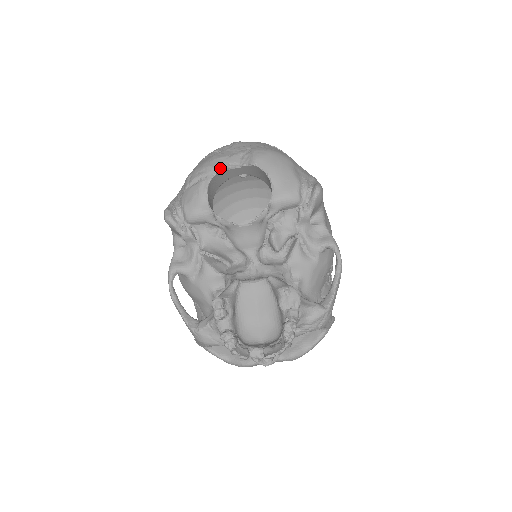
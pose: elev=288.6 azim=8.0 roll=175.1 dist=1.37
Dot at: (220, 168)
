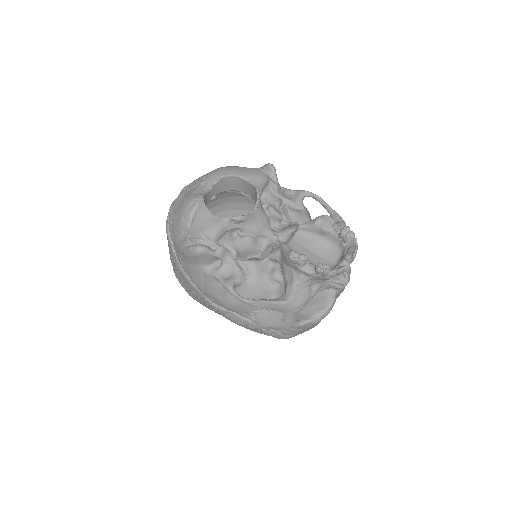
Dot at: (202, 195)
